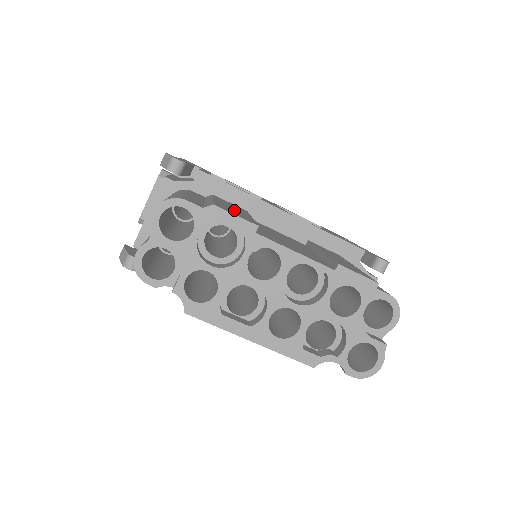
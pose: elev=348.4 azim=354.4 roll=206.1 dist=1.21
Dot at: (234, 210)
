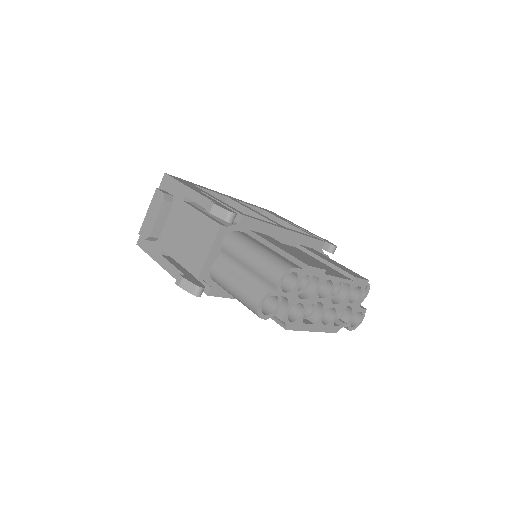
Dot at: (296, 254)
